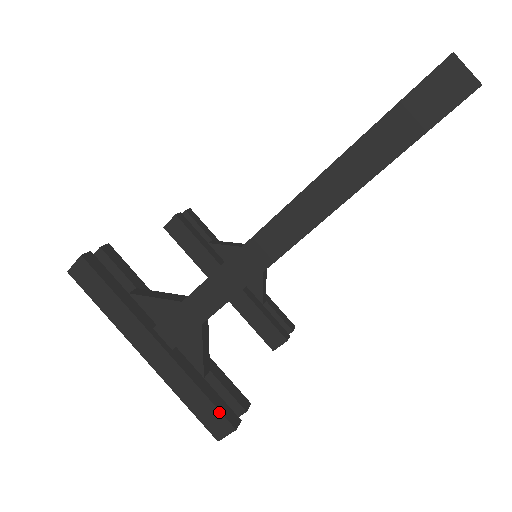
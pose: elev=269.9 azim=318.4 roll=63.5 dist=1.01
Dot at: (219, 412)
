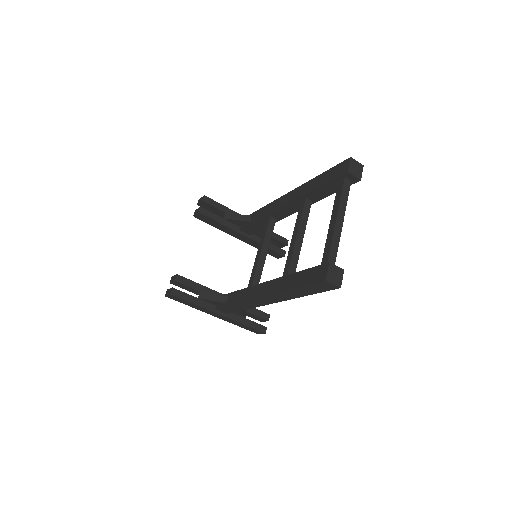
Dot at: (256, 330)
